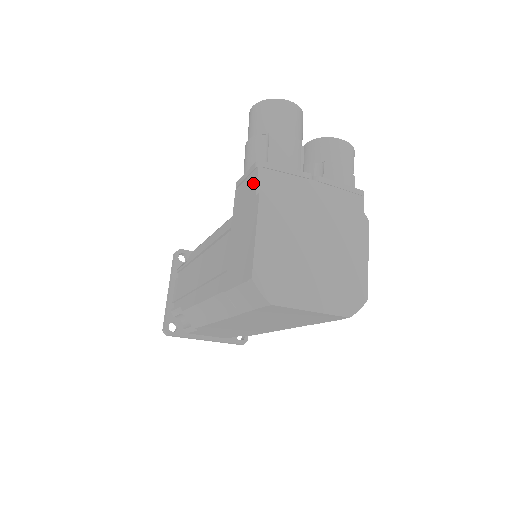
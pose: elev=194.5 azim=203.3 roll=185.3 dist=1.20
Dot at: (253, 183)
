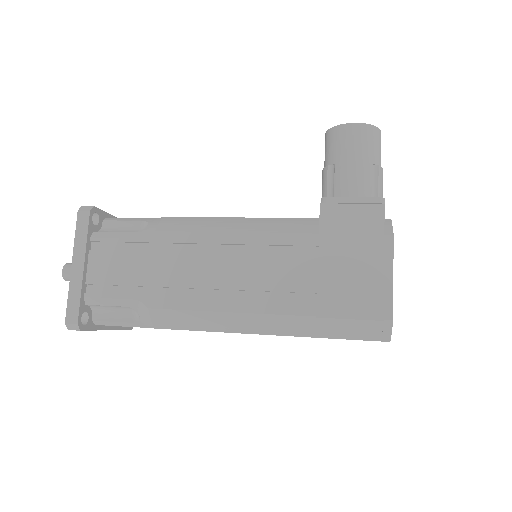
Dot at: (375, 218)
